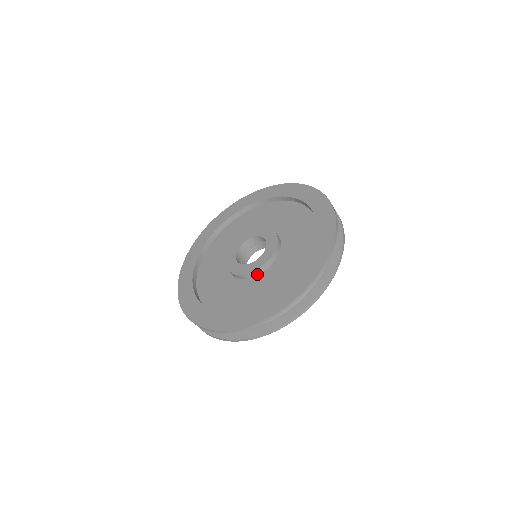
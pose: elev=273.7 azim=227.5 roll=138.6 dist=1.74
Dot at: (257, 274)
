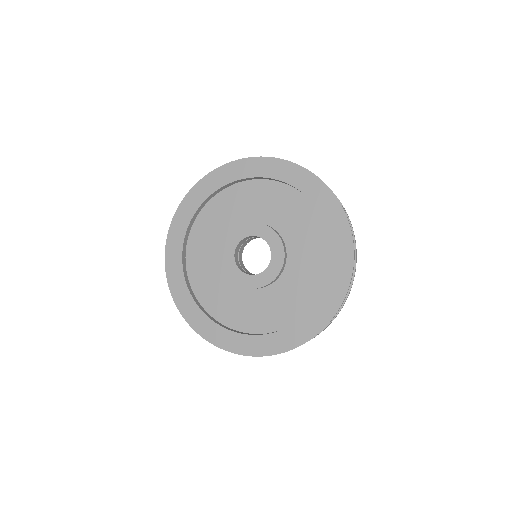
Dot at: occluded
